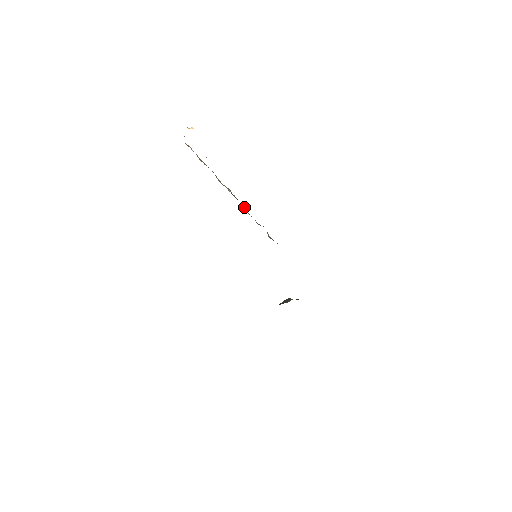
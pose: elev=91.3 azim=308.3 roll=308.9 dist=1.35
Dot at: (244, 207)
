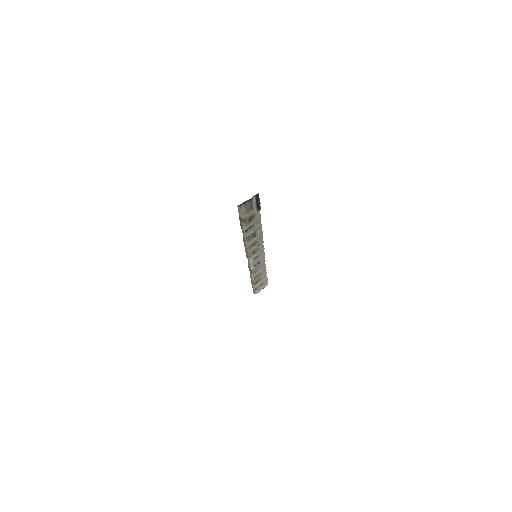
Dot at: (245, 248)
